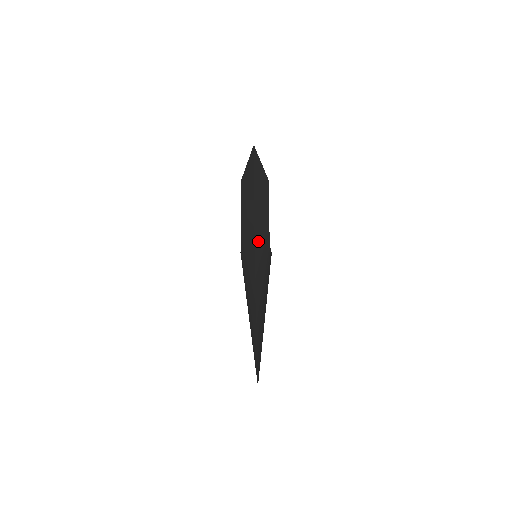
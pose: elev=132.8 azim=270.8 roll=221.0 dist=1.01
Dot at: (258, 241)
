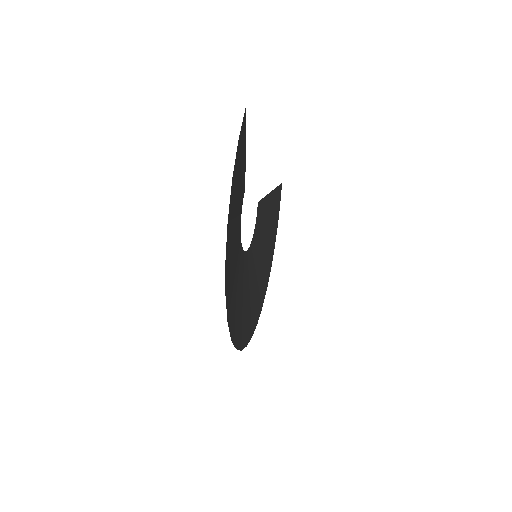
Dot at: occluded
